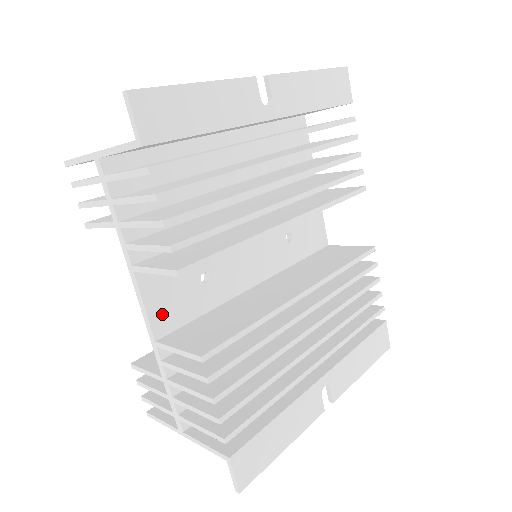
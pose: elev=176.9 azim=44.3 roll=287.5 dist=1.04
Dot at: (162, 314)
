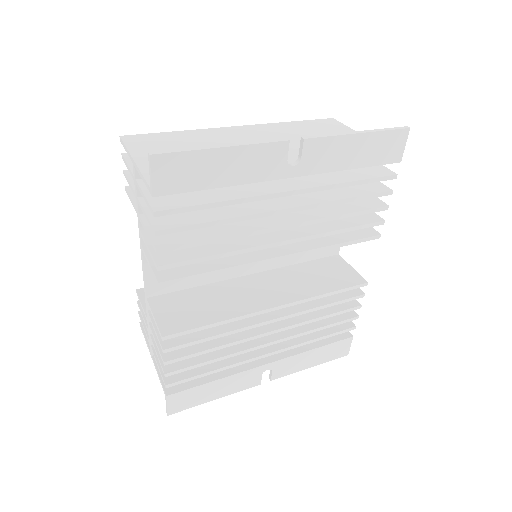
Dot at: occluded
